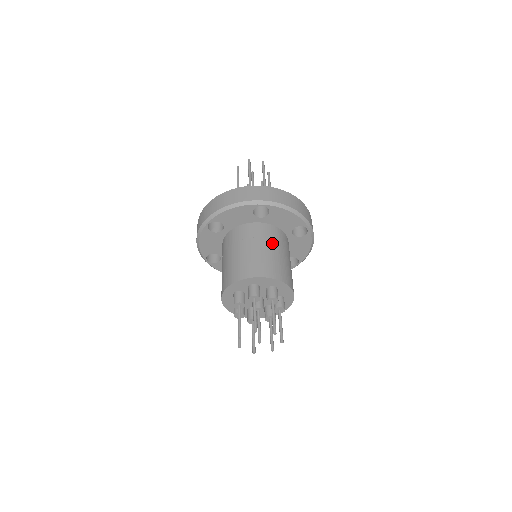
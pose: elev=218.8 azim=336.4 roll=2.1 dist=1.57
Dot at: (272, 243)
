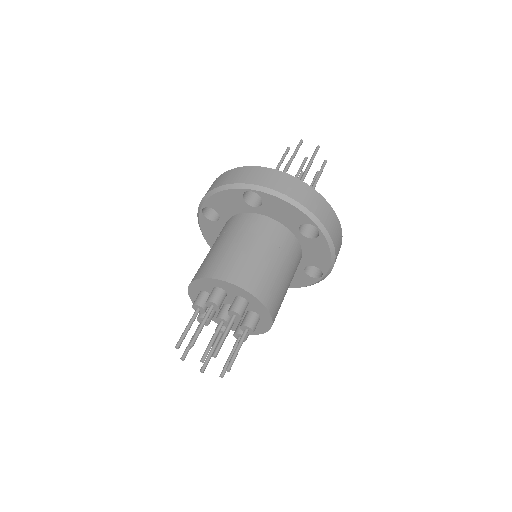
Dot at: (290, 268)
